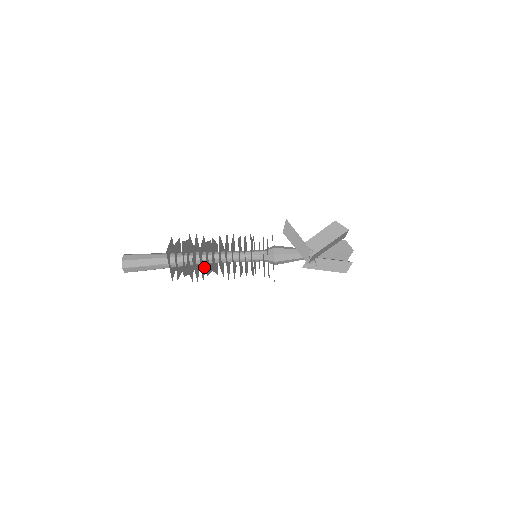
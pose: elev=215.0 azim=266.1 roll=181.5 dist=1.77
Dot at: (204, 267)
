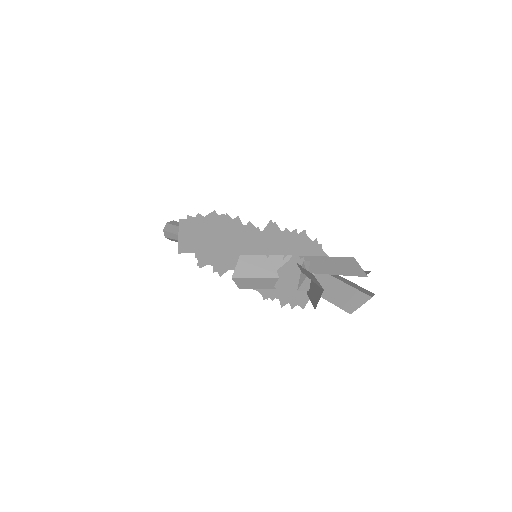
Dot at: occluded
